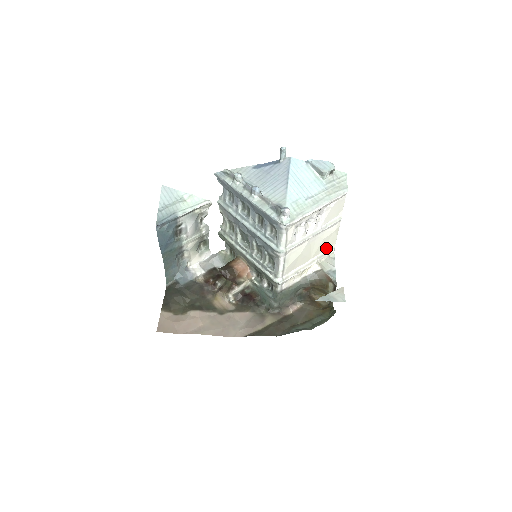
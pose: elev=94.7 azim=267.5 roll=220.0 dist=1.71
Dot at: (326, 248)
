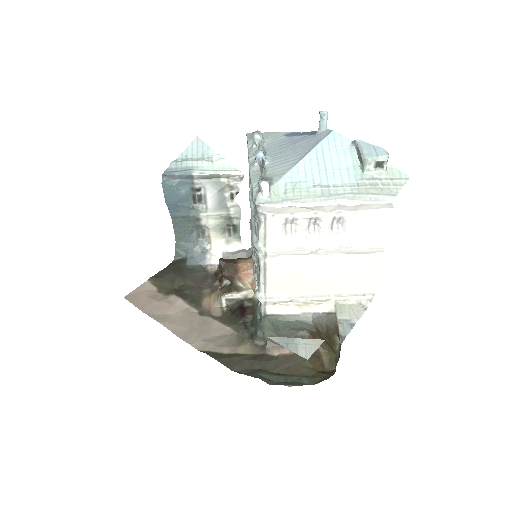
Dot at: (356, 287)
